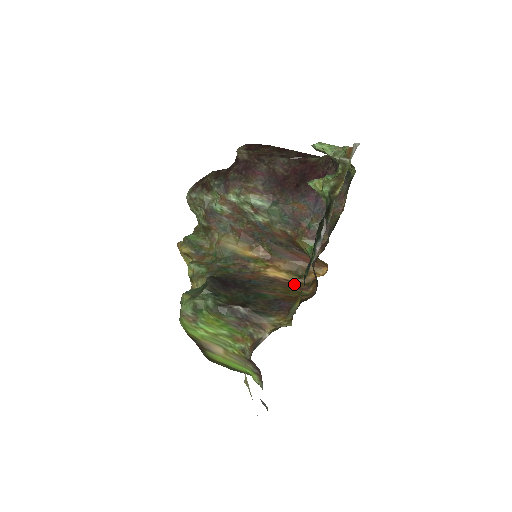
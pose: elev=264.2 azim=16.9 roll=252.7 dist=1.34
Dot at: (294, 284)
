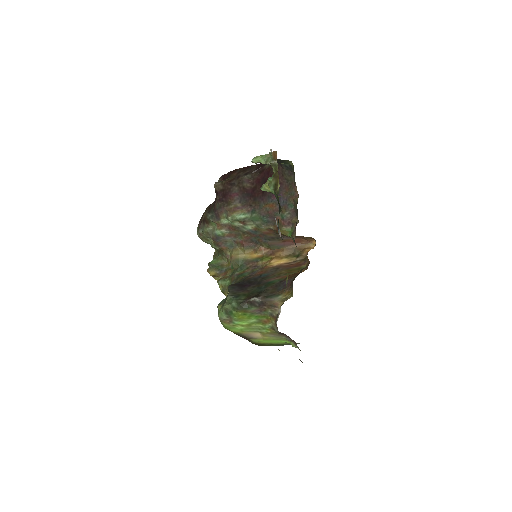
Dot at: (294, 264)
